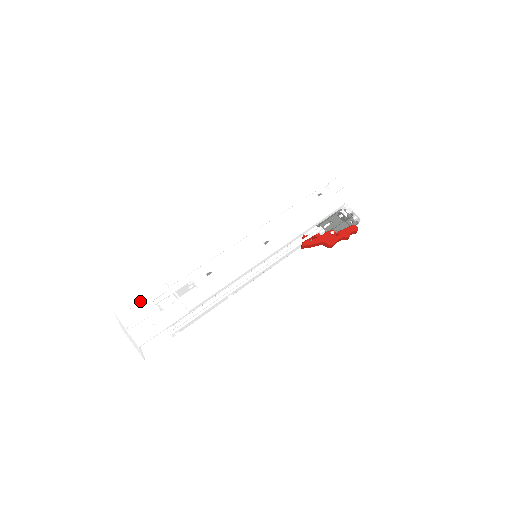
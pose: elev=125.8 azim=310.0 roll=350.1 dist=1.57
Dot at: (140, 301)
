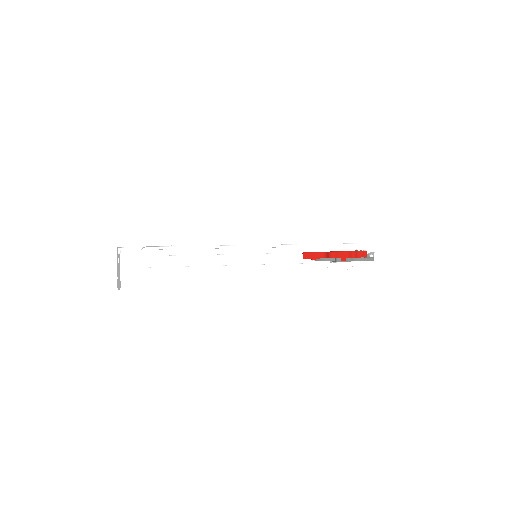
Dot at: occluded
